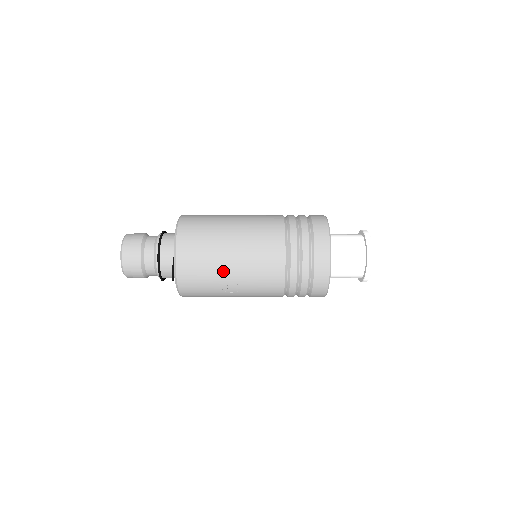
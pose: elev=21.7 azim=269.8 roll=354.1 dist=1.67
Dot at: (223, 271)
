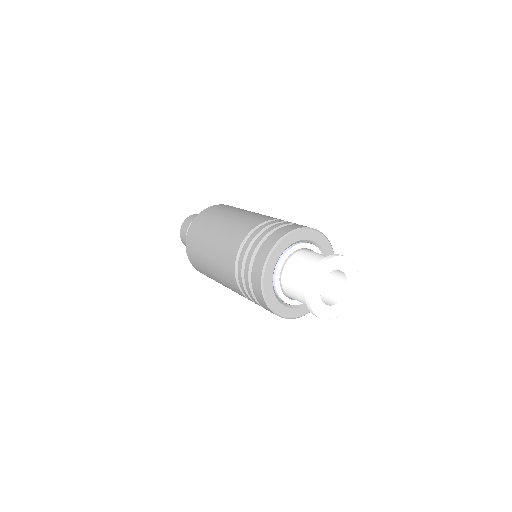
Dot at: occluded
